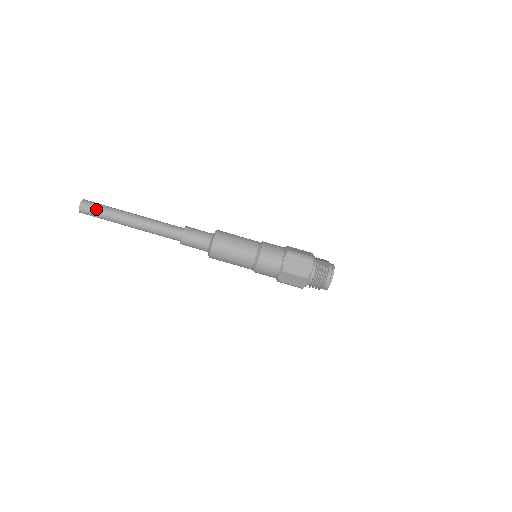
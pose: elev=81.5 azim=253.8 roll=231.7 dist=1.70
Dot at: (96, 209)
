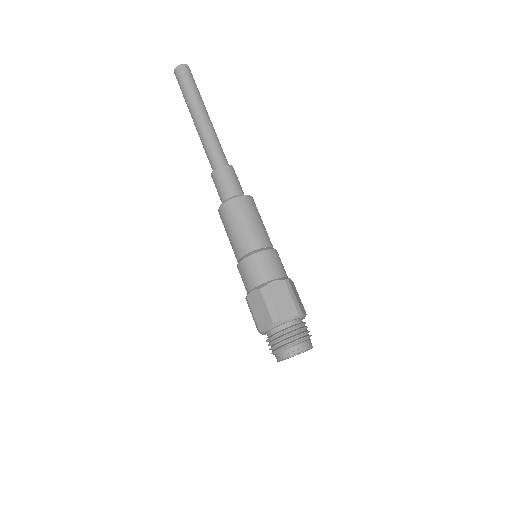
Dot at: (194, 81)
